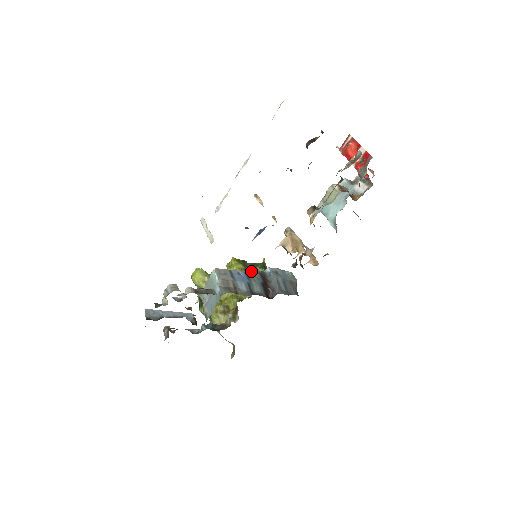
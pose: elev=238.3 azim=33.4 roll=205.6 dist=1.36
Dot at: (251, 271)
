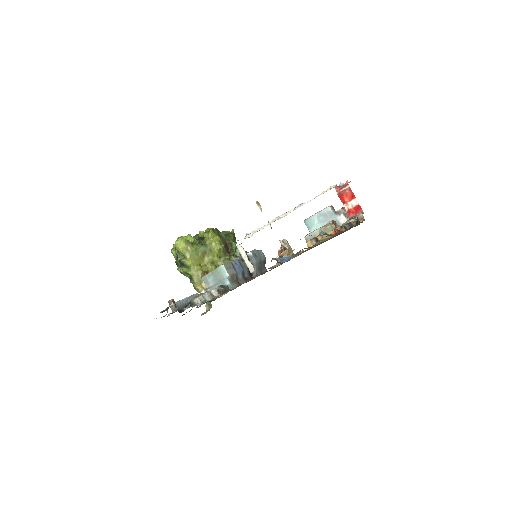
Dot at: (241, 257)
